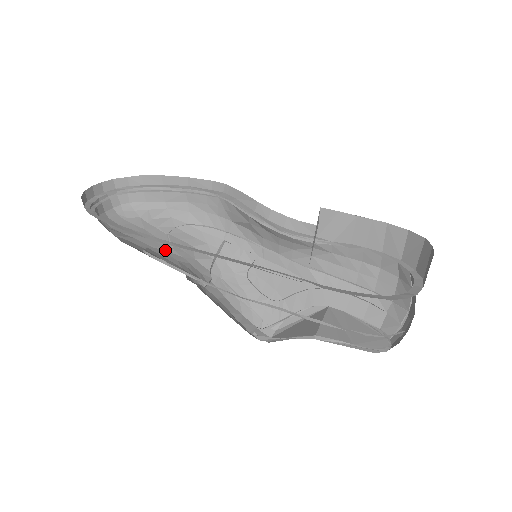
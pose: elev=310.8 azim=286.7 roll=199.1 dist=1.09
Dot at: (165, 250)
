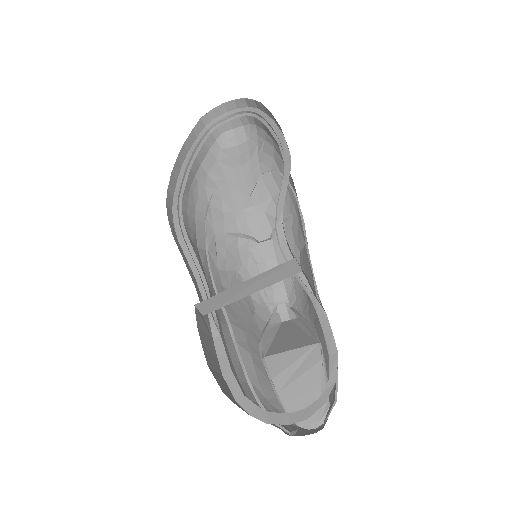
Dot at: (243, 193)
